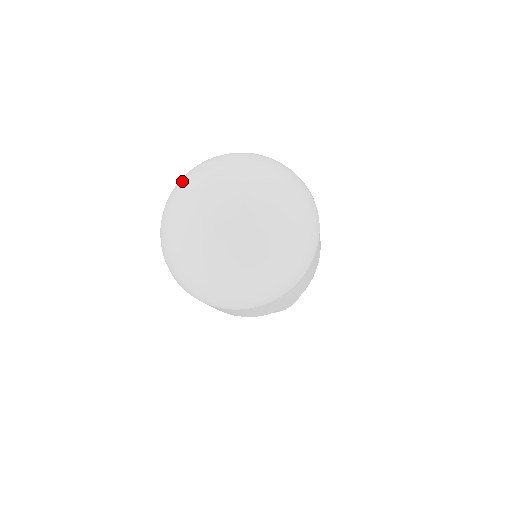
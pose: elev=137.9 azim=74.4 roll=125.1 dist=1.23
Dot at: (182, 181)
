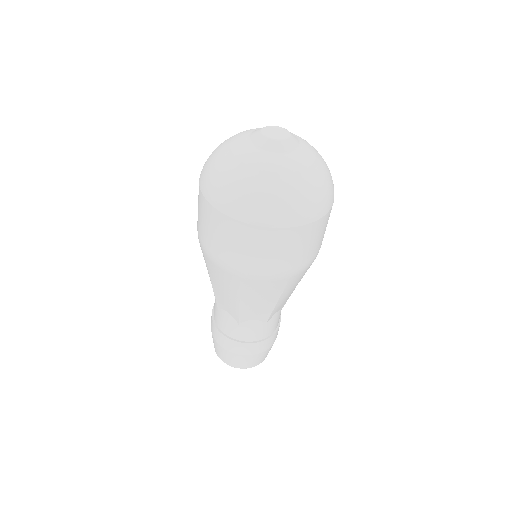
Dot at: (221, 143)
